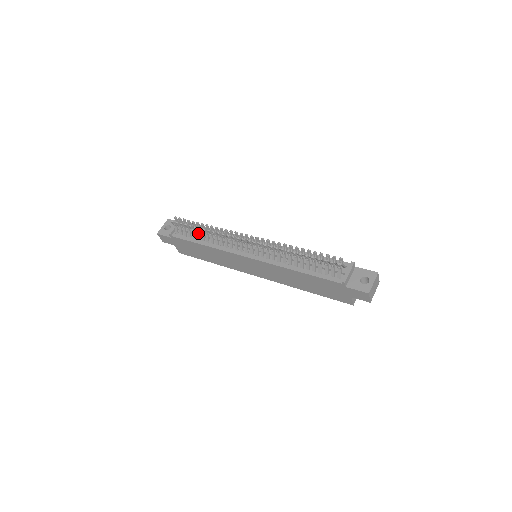
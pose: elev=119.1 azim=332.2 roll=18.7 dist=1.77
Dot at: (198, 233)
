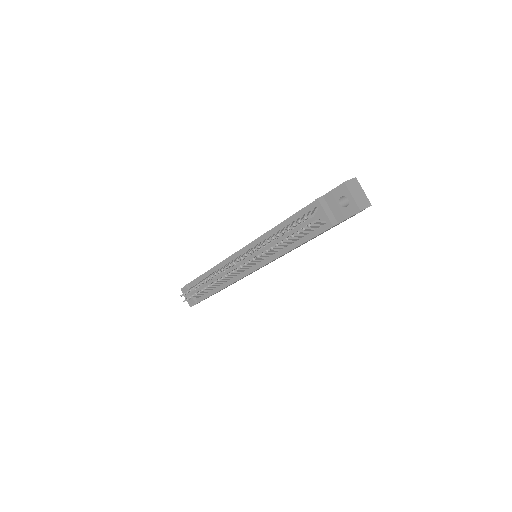
Dot at: (206, 289)
